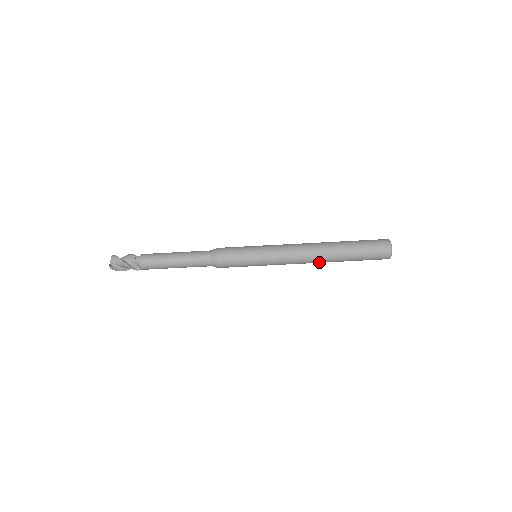
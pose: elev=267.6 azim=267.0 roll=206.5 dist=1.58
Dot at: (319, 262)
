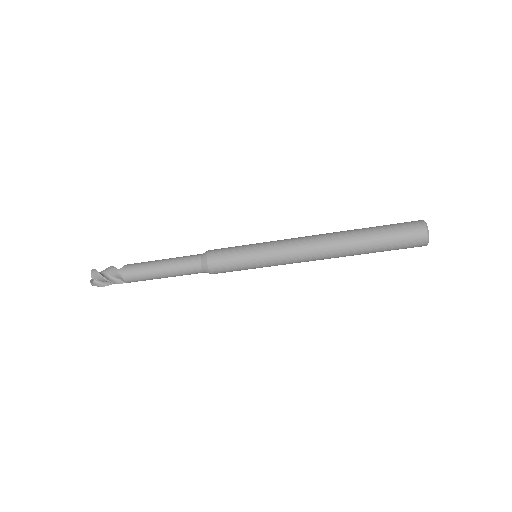
Dot at: (334, 257)
